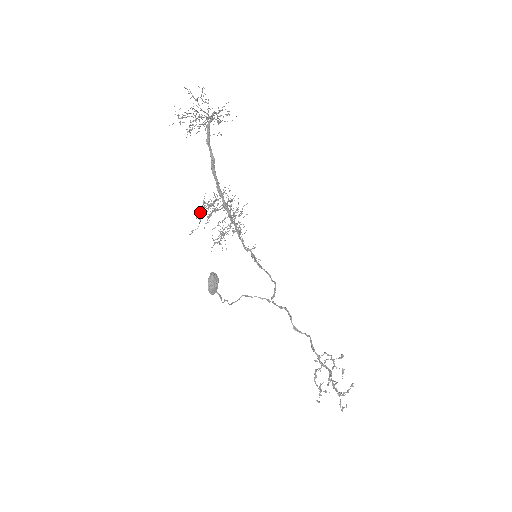
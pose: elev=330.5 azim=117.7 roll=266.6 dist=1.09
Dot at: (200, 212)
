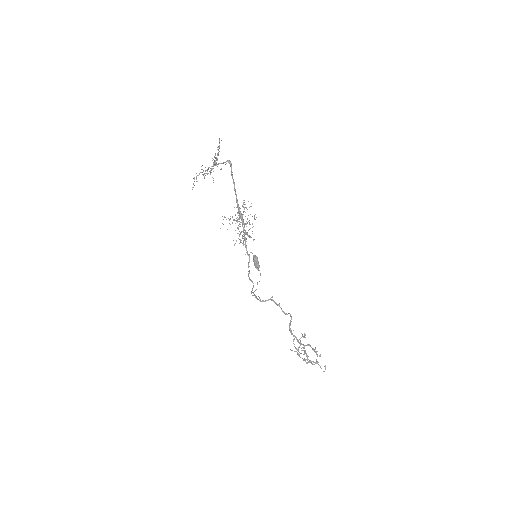
Dot at: (239, 213)
